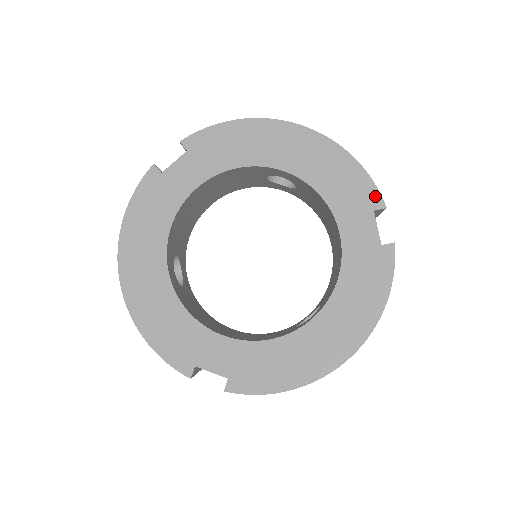
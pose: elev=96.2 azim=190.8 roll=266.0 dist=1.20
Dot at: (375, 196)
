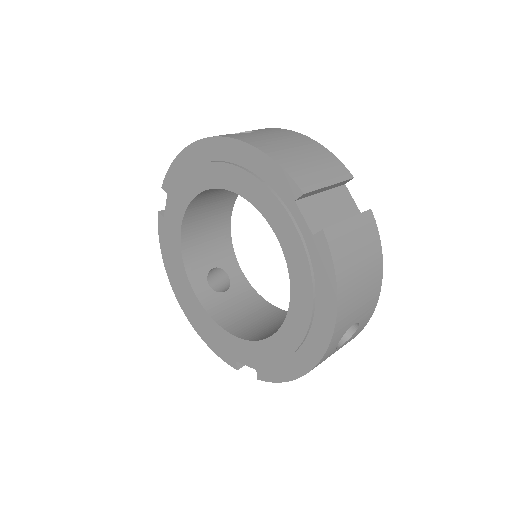
Dot at: (290, 185)
